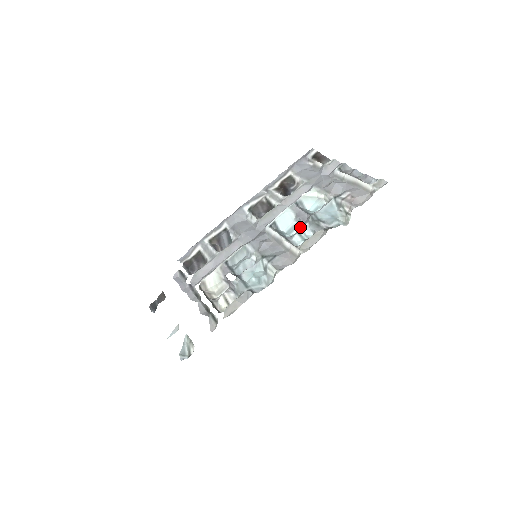
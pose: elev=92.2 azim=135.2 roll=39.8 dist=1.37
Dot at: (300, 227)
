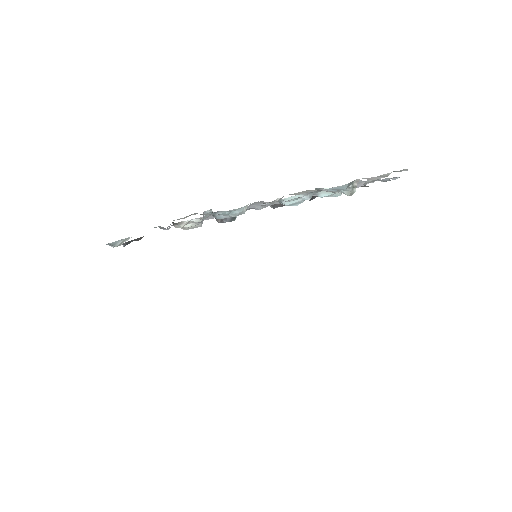
Dot at: occluded
